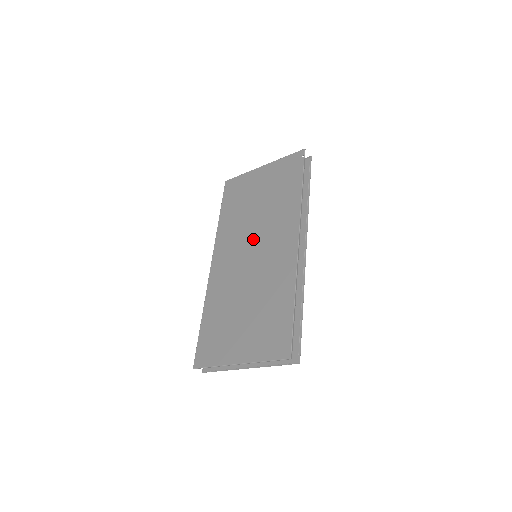
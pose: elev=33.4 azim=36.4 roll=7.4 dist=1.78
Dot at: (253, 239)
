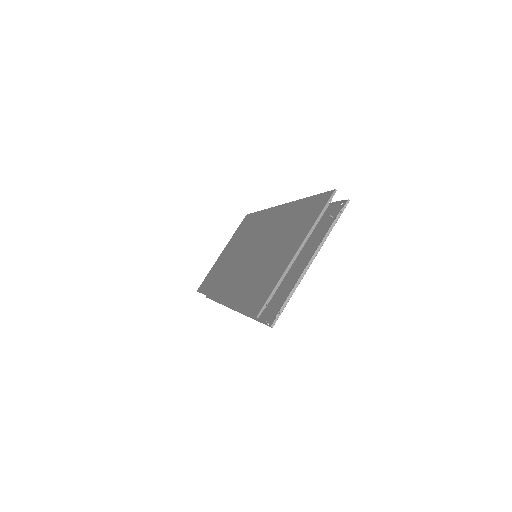
Dot at: (245, 252)
